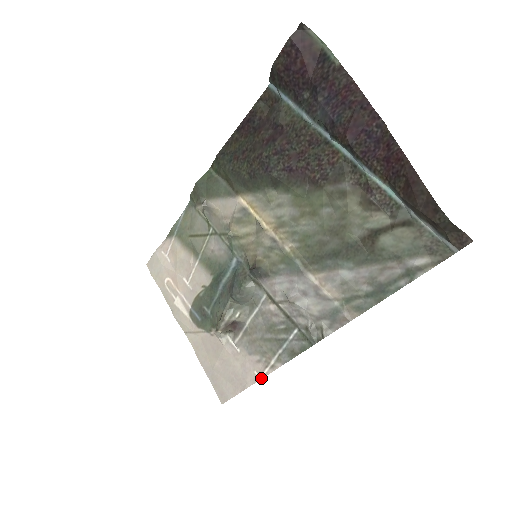
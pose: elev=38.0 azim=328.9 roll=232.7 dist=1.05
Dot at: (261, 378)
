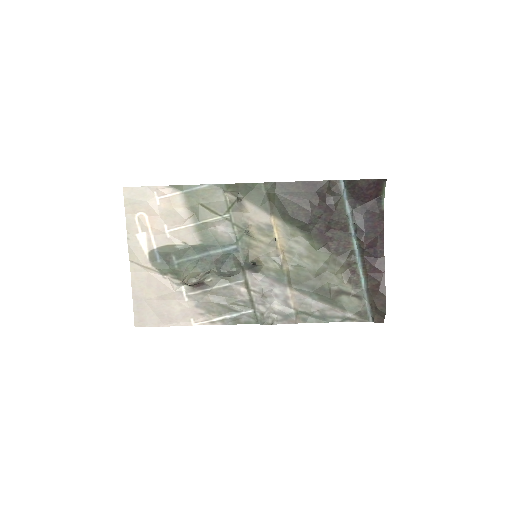
Dot at: occluded
